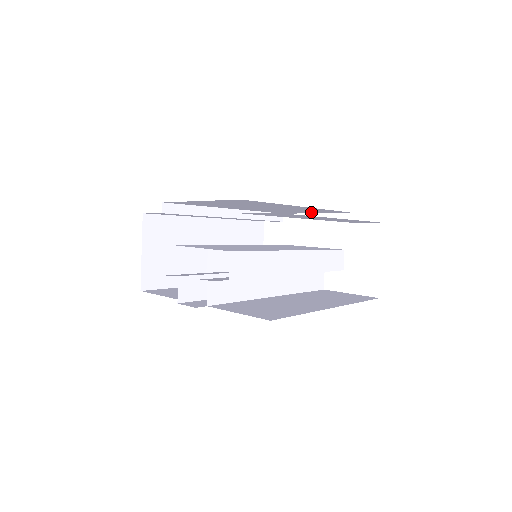
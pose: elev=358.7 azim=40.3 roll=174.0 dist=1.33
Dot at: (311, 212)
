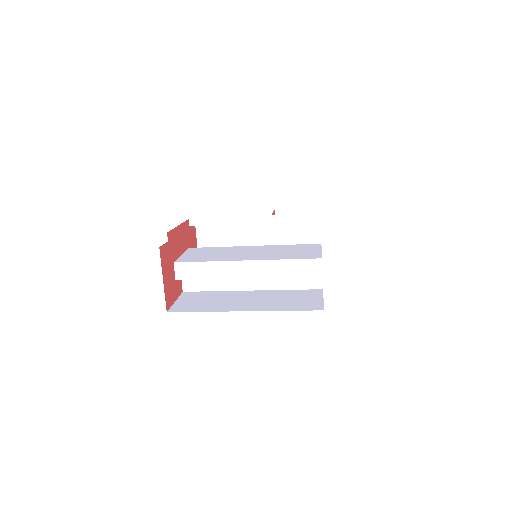
Dot at: occluded
